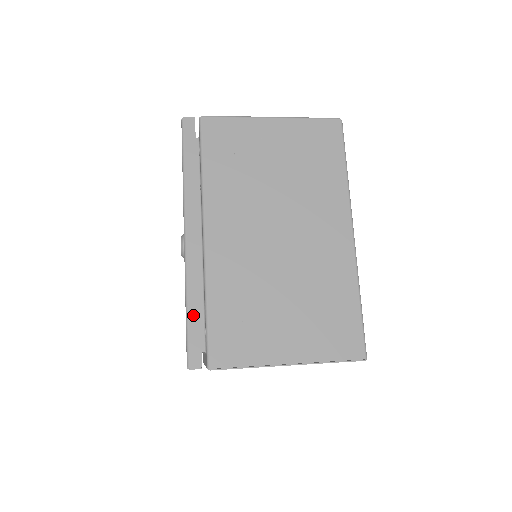
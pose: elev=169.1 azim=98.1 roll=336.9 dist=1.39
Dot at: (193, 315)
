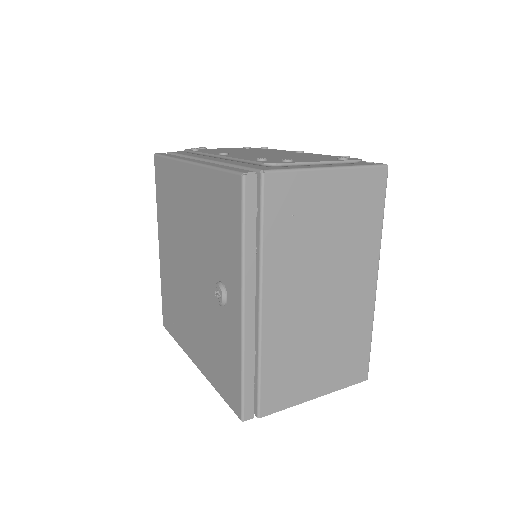
Dot at: (248, 379)
